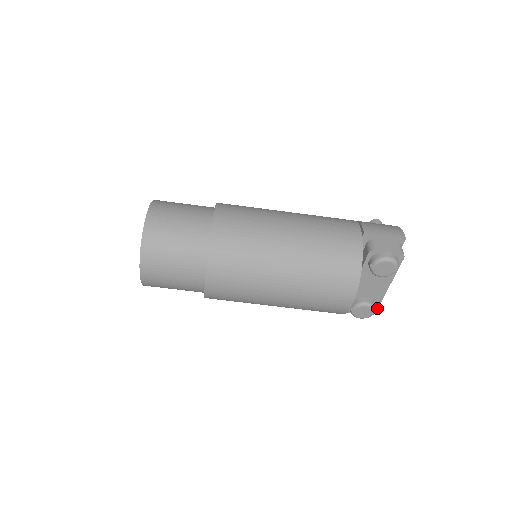
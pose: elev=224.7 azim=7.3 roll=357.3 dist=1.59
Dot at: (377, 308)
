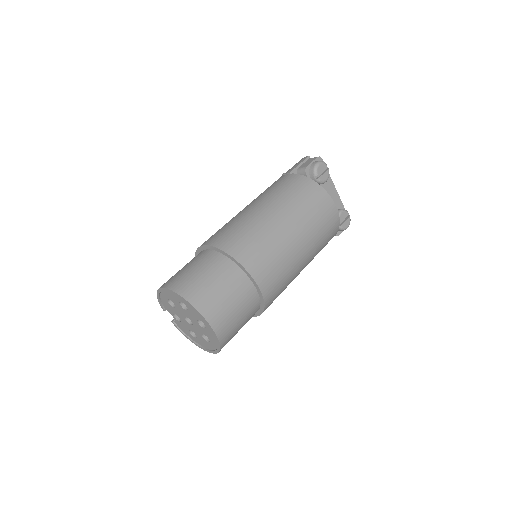
Dot at: occluded
